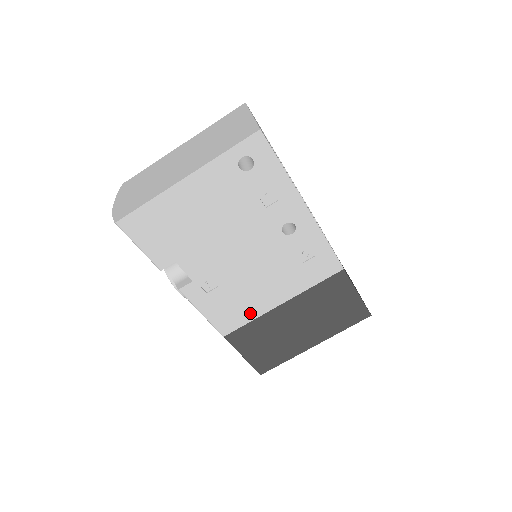
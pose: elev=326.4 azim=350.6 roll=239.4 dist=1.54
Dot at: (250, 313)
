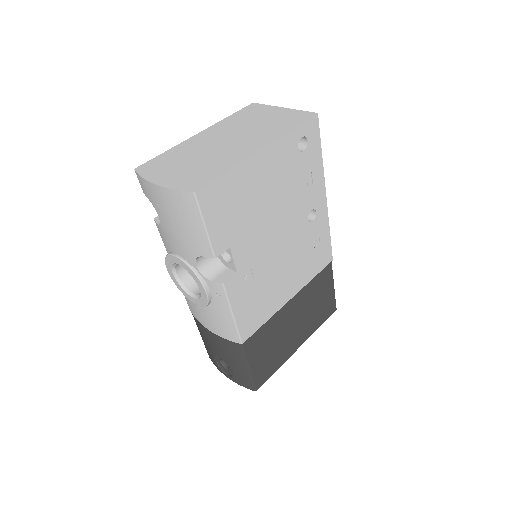
Dot at: (268, 311)
